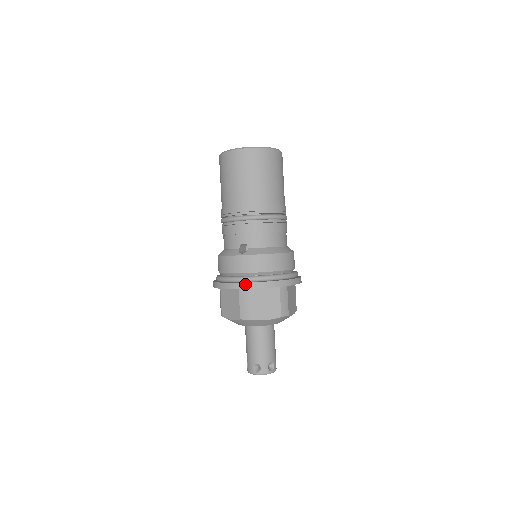
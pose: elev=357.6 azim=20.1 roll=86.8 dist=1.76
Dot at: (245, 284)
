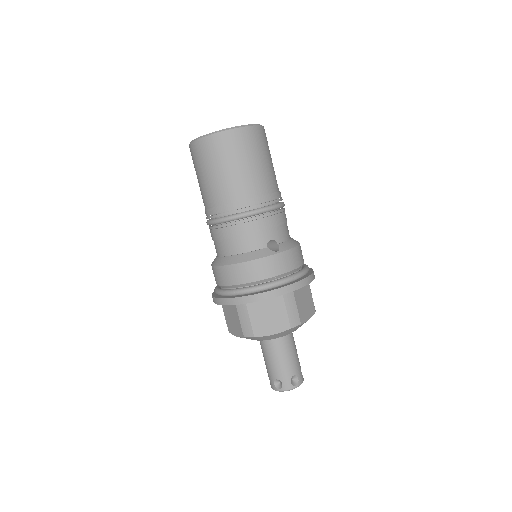
Dot at: (295, 284)
